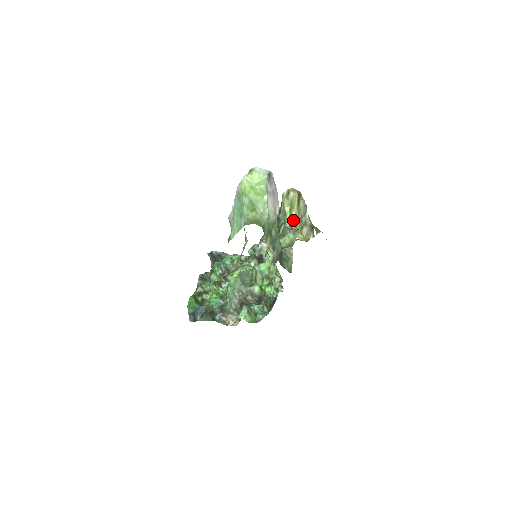
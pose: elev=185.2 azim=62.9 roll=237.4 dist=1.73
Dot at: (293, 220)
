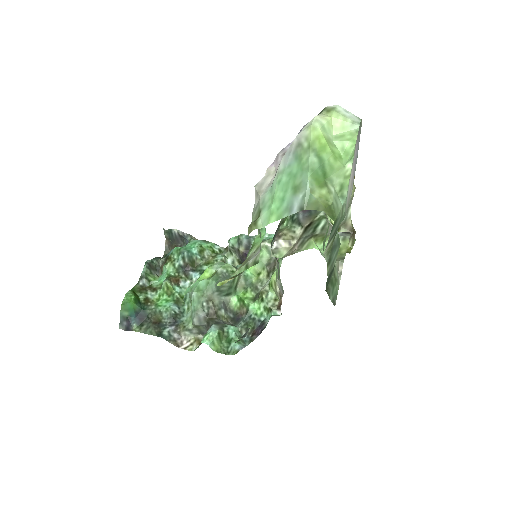
Dot at: occluded
